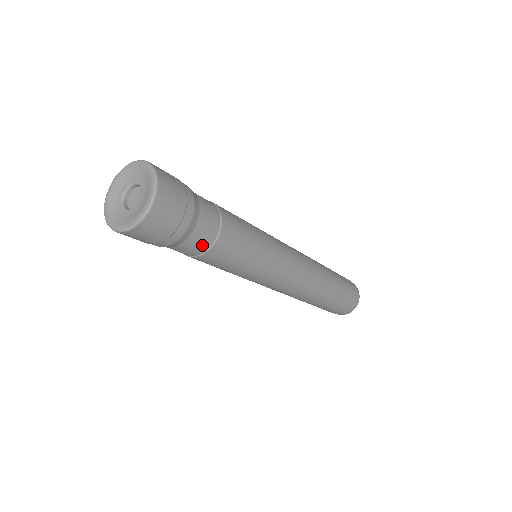
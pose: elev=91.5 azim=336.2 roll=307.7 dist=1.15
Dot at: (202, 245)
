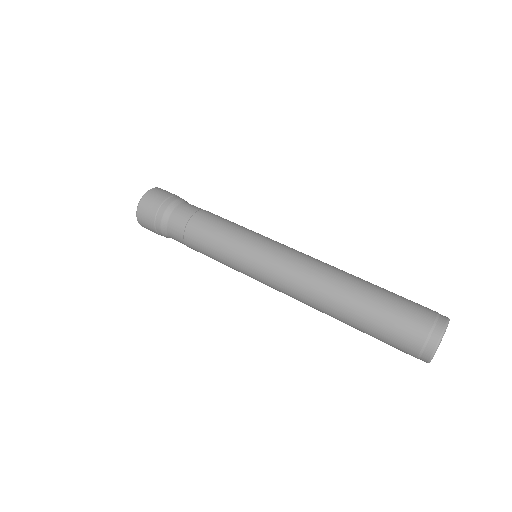
Dot at: (186, 215)
